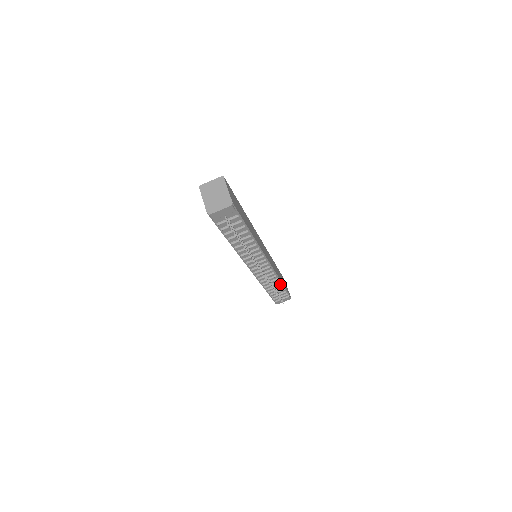
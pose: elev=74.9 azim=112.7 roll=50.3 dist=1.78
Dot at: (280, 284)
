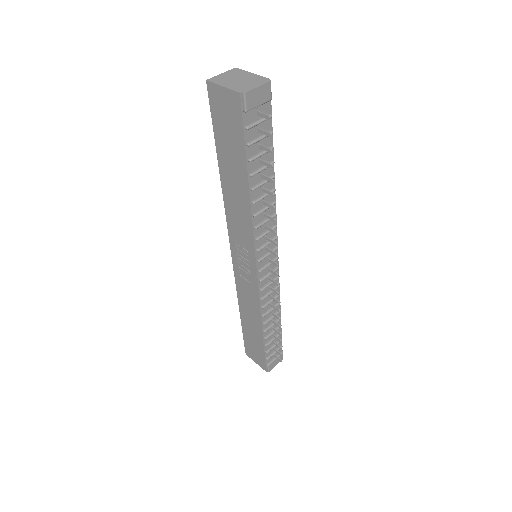
Dot at: occluded
